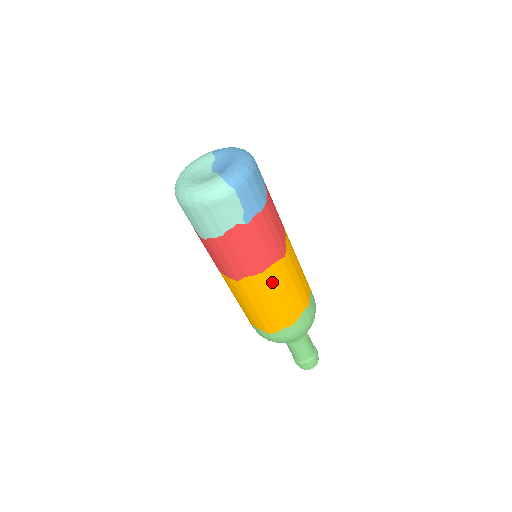
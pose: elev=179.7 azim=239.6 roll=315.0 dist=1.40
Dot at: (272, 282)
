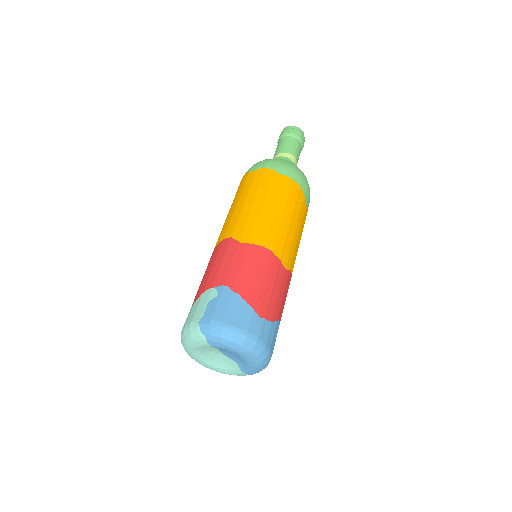
Dot at: occluded
